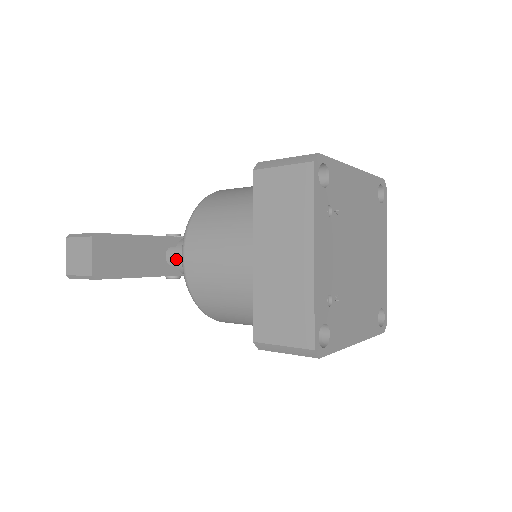
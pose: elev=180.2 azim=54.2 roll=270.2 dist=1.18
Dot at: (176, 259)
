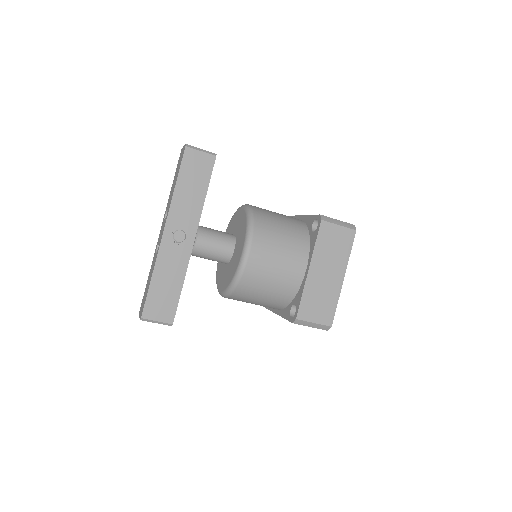
Dot at: (200, 226)
